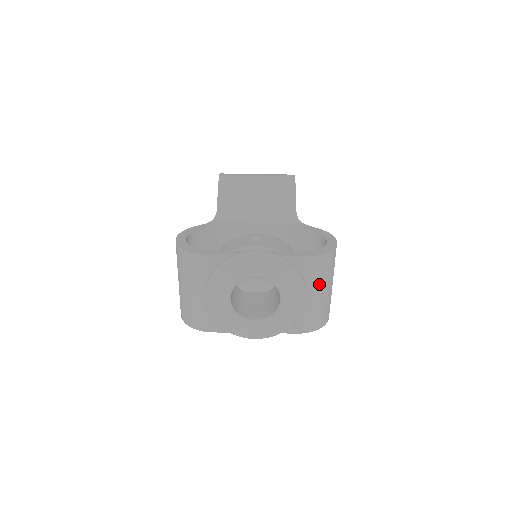
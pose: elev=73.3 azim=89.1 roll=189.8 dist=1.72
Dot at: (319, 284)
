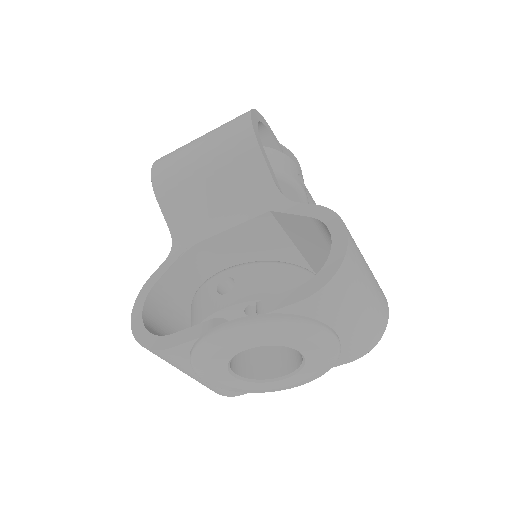
Dot at: (346, 311)
